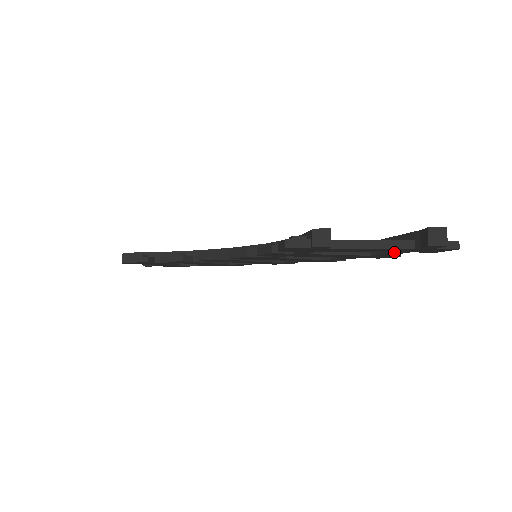
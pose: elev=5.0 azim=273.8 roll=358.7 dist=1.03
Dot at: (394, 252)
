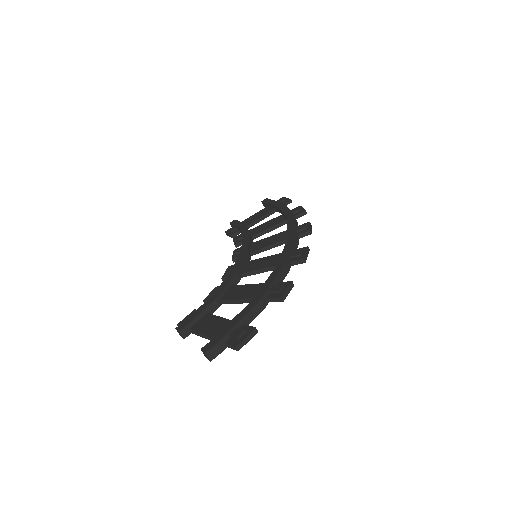
Dot at: occluded
